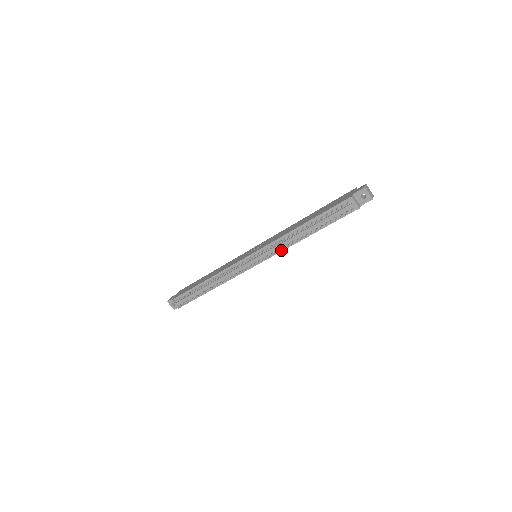
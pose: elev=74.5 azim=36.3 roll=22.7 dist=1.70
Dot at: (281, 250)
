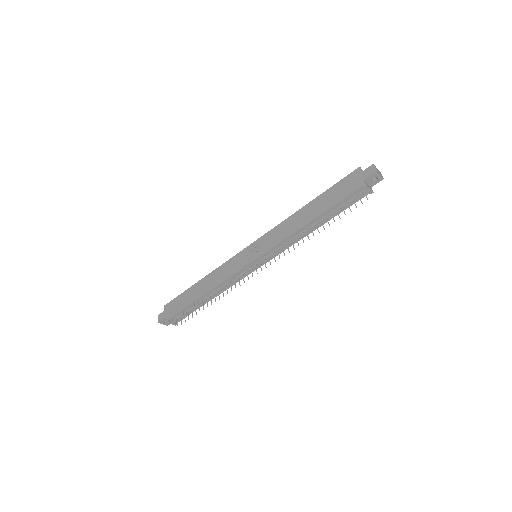
Dot at: (288, 247)
